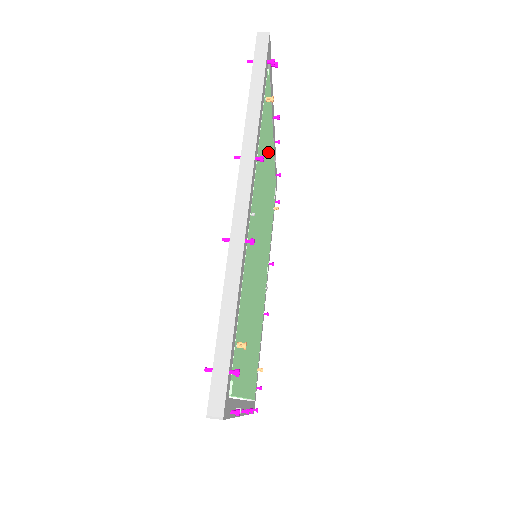
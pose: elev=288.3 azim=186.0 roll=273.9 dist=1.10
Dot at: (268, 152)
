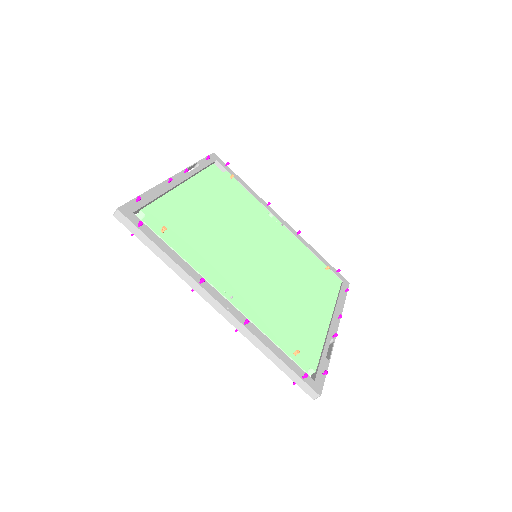
Dot at: (193, 213)
